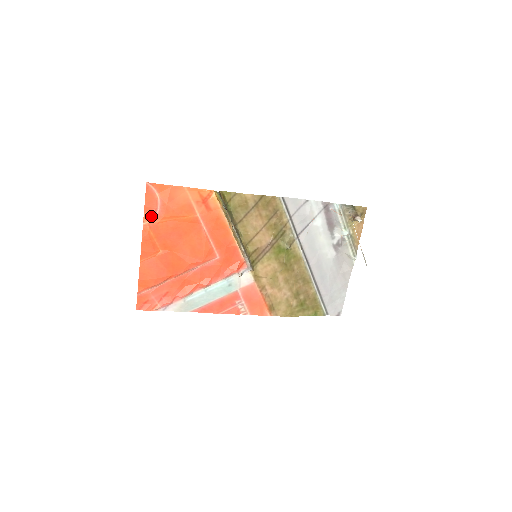
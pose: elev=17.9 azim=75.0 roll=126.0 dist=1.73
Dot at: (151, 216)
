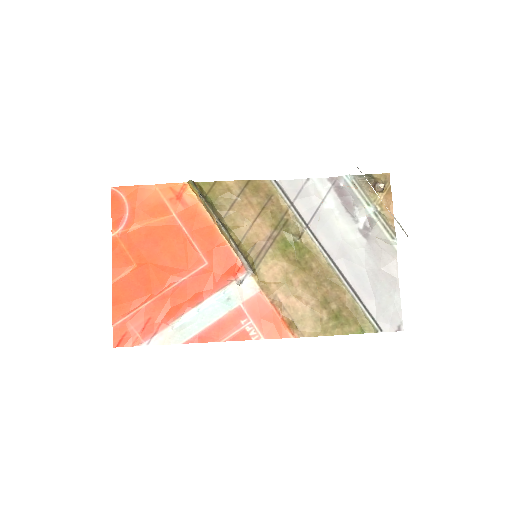
Dot at: (120, 224)
